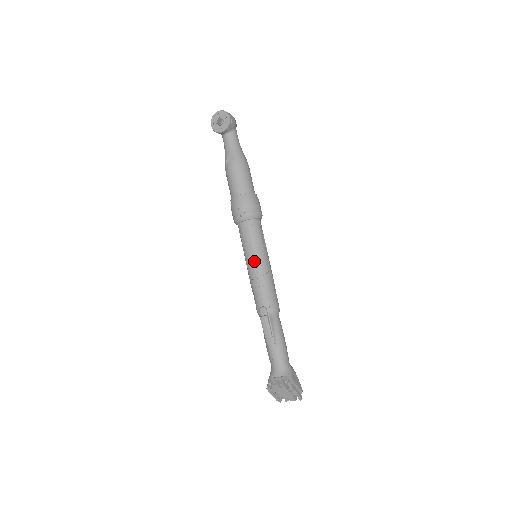
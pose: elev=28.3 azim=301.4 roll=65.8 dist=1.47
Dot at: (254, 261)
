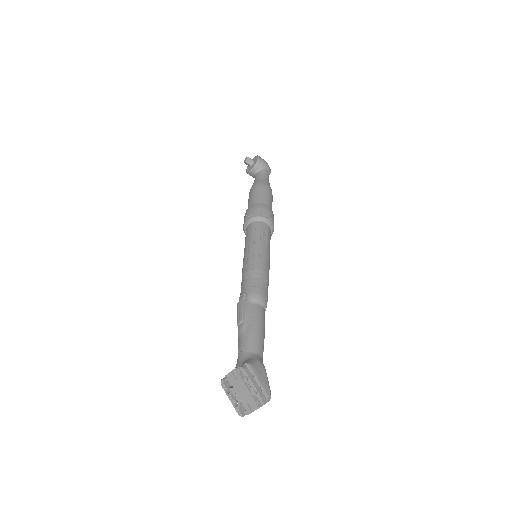
Dot at: (247, 253)
